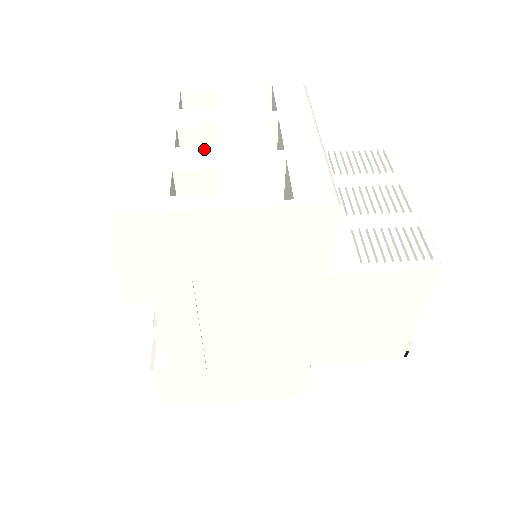
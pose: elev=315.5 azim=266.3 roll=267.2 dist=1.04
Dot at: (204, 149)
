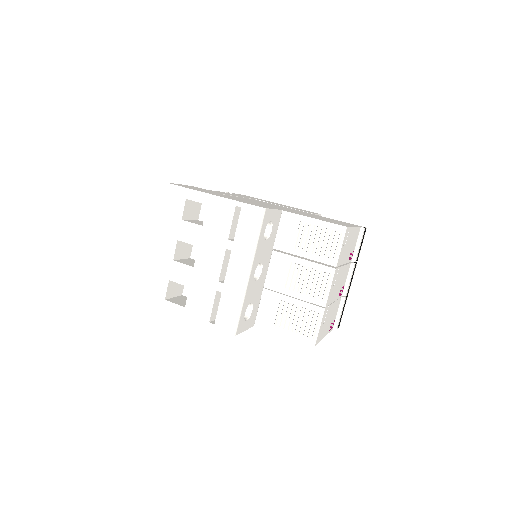
Dot at: (186, 267)
